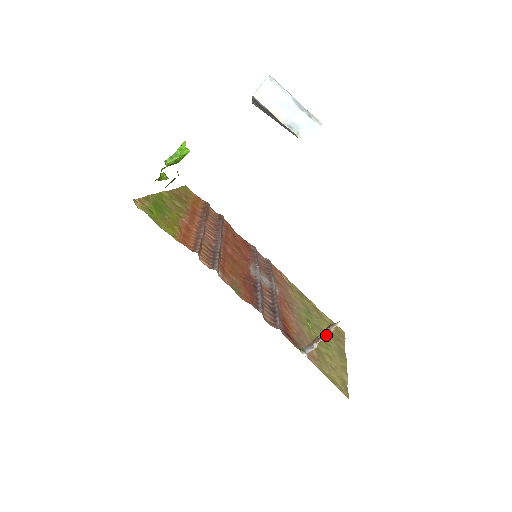
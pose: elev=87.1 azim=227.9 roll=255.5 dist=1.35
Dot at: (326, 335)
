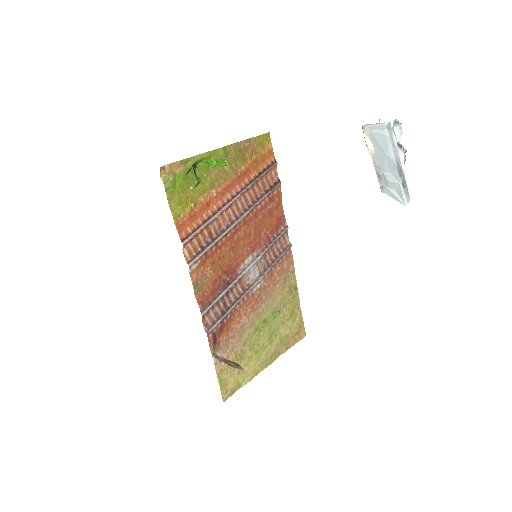
Dot at: (274, 337)
